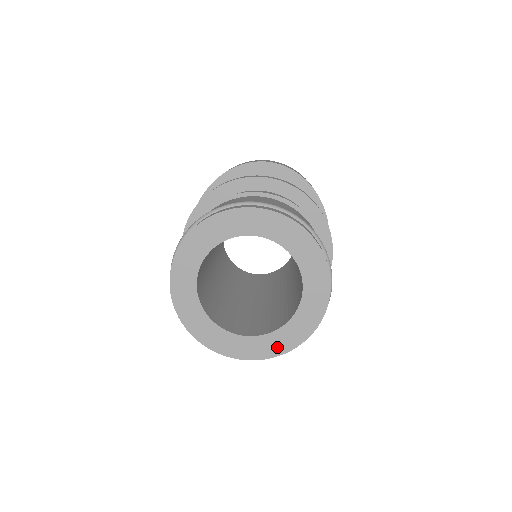
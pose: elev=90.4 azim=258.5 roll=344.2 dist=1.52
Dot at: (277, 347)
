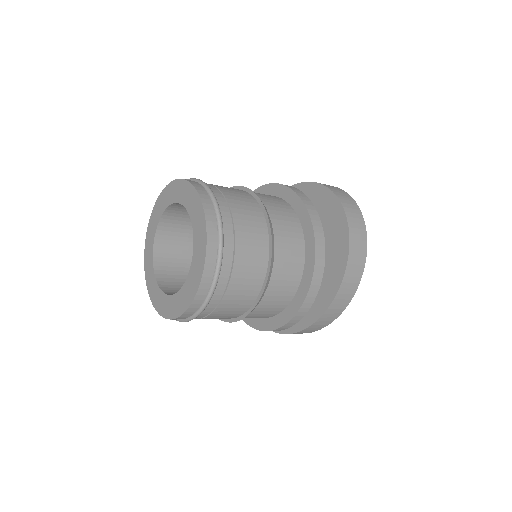
Dot at: (160, 306)
